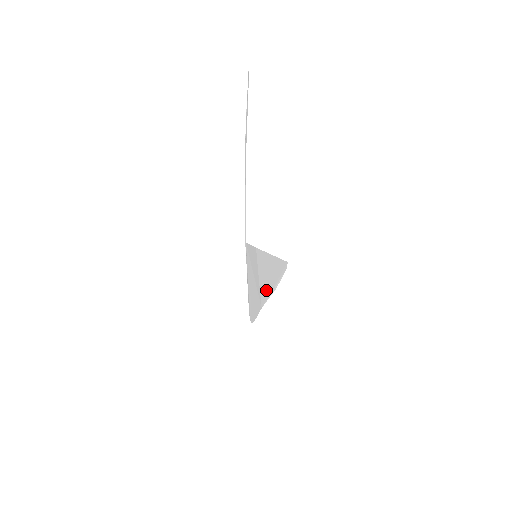
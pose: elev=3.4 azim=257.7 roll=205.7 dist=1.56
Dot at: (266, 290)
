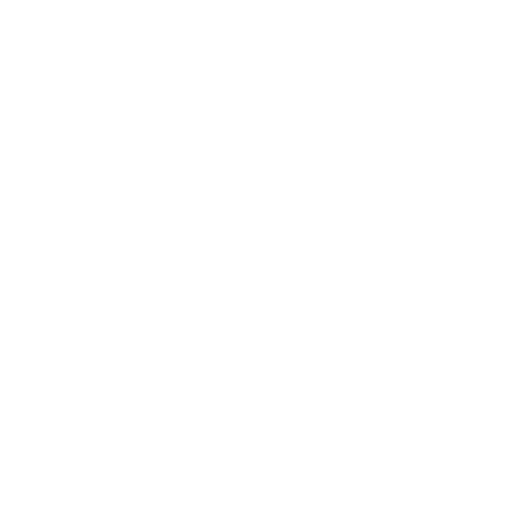
Dot at: occluded
